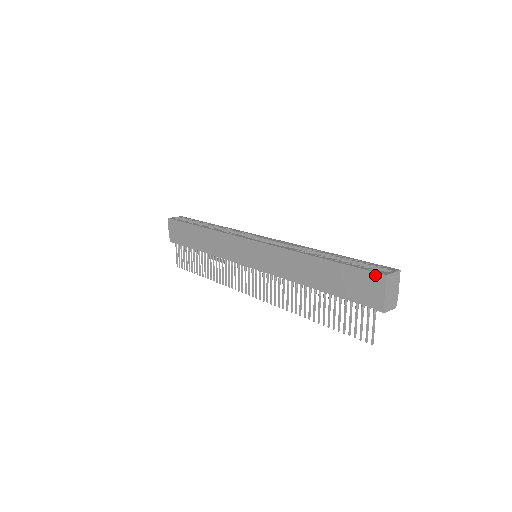
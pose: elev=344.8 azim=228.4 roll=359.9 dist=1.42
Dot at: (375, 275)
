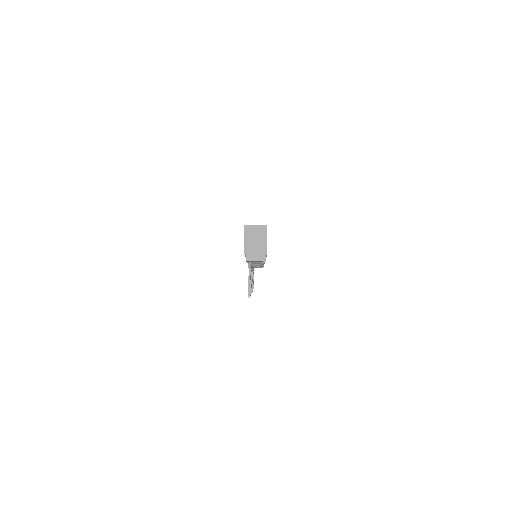
Dot at: occluded
